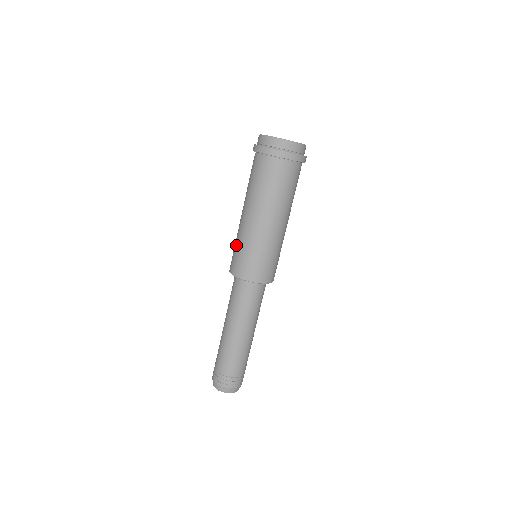
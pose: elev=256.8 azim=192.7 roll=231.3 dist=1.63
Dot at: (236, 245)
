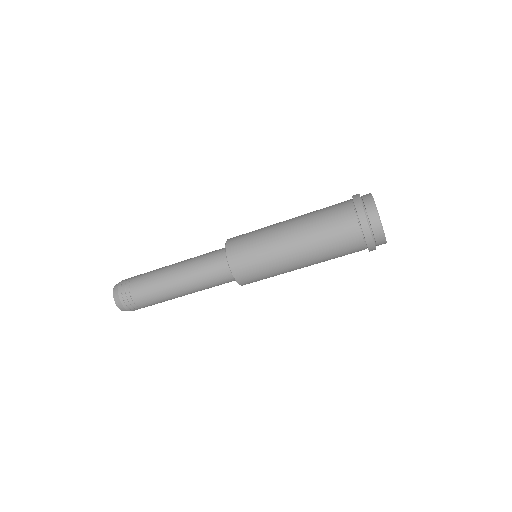
Dot at: (255, 237)
